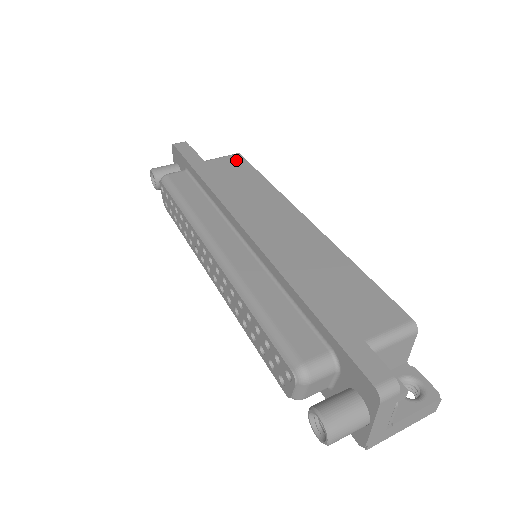
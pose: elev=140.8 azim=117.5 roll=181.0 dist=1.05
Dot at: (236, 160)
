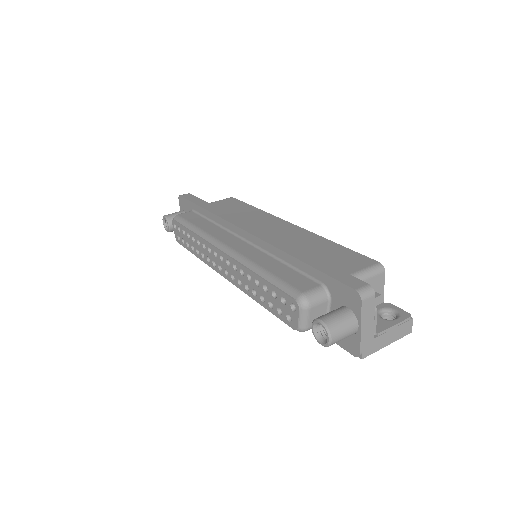
Dot at: (230, 201)
